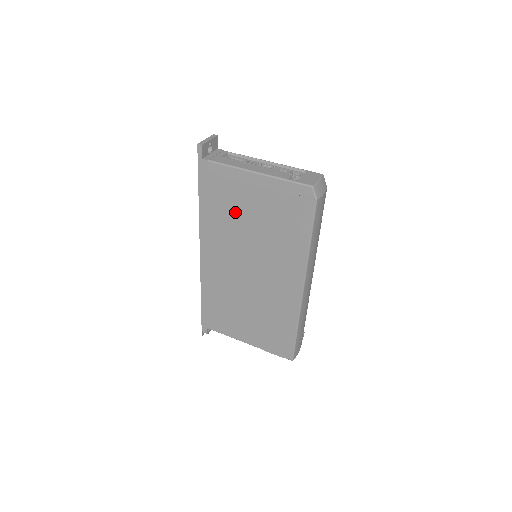
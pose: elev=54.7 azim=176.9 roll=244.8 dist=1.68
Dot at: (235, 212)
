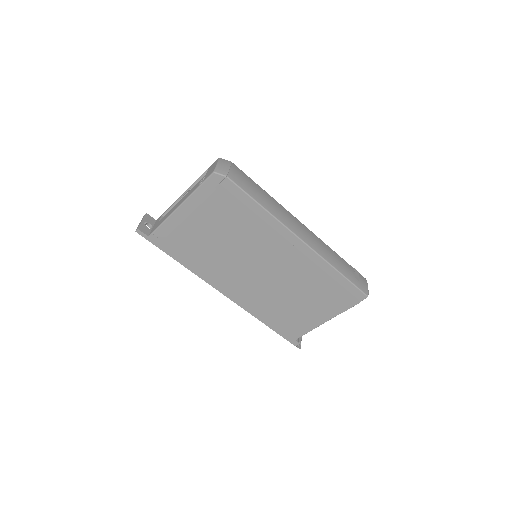
Dot at: (204, 244)
